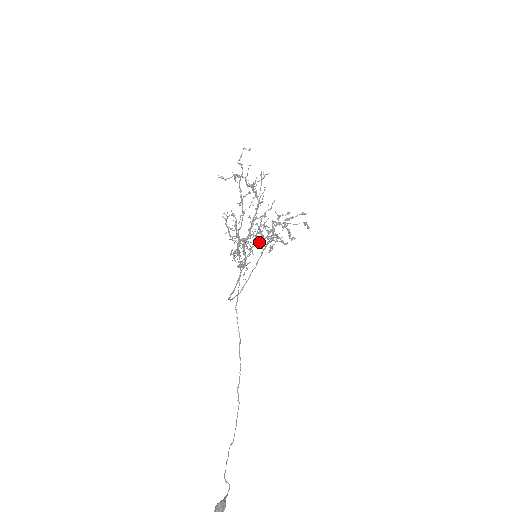
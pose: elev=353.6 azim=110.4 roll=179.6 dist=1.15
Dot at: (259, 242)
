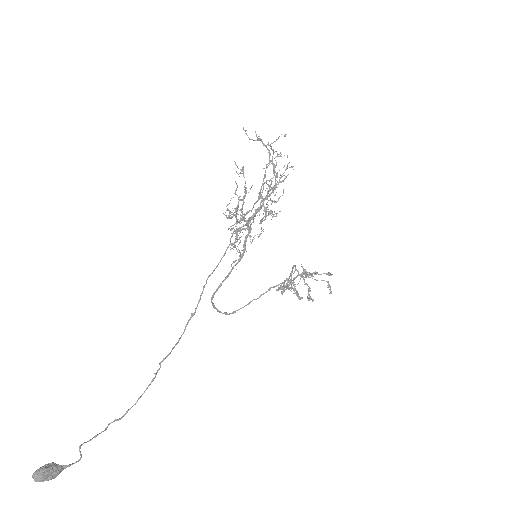
Dot at: occluded
